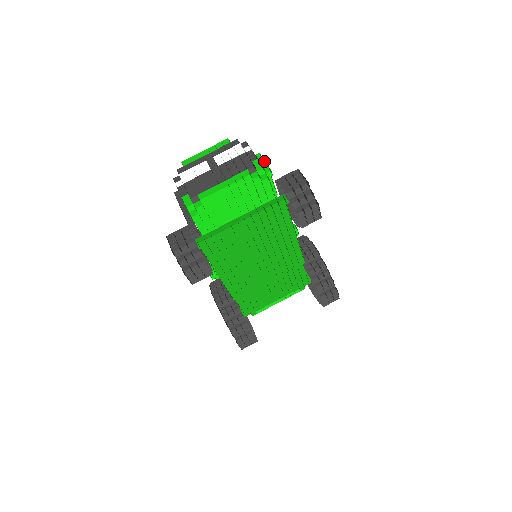
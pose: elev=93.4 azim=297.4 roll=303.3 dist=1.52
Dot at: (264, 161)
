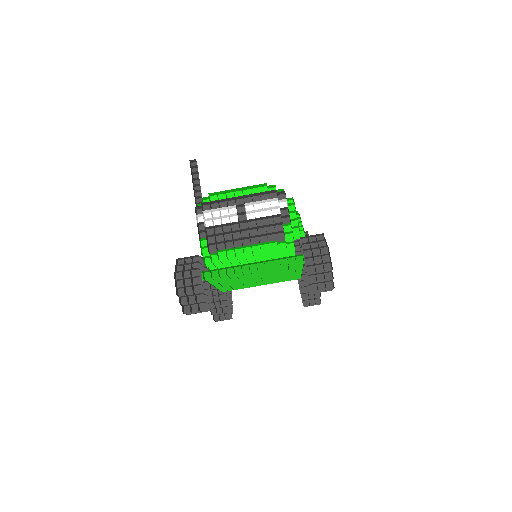
Dot at: (296, 214)
